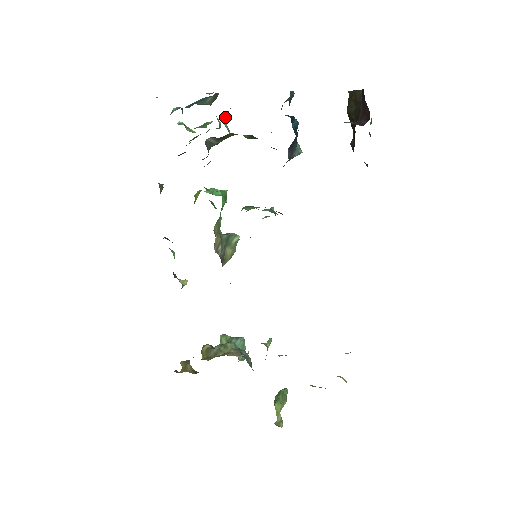
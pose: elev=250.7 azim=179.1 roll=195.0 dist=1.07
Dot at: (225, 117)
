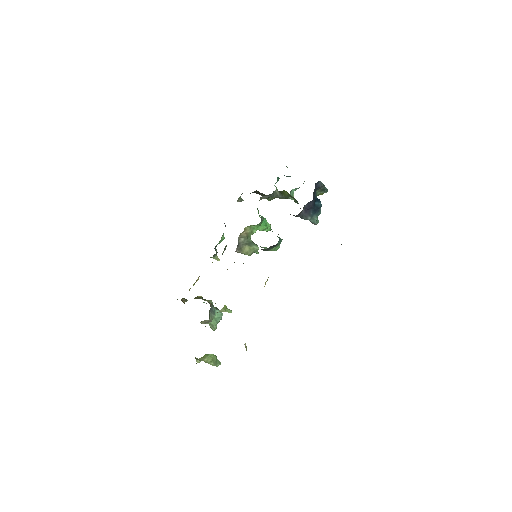
Dot at: (294, 190)
